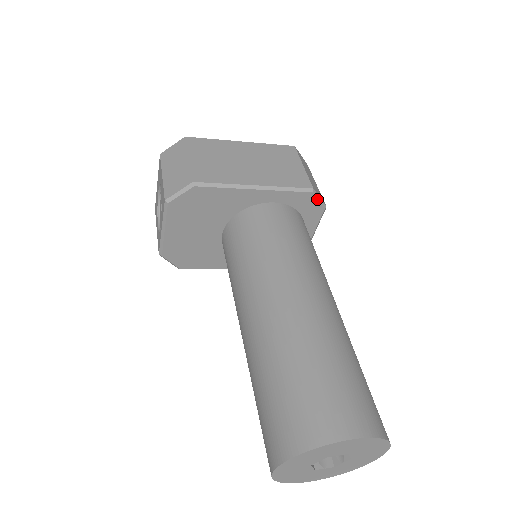
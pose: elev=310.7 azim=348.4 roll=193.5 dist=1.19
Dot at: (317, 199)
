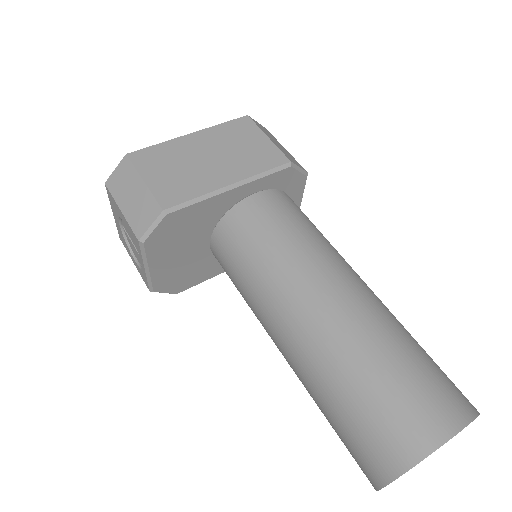
Dot at: (297, 170)
